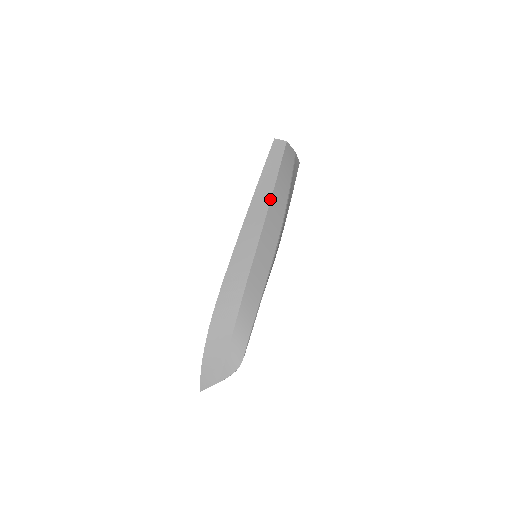
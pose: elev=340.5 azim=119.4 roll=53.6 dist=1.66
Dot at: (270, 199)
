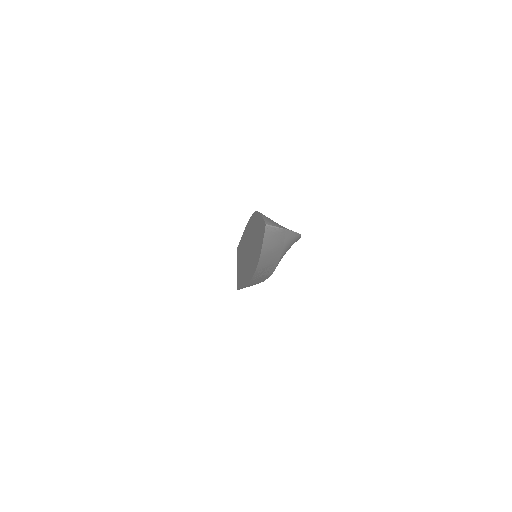
Dot at: occluded
